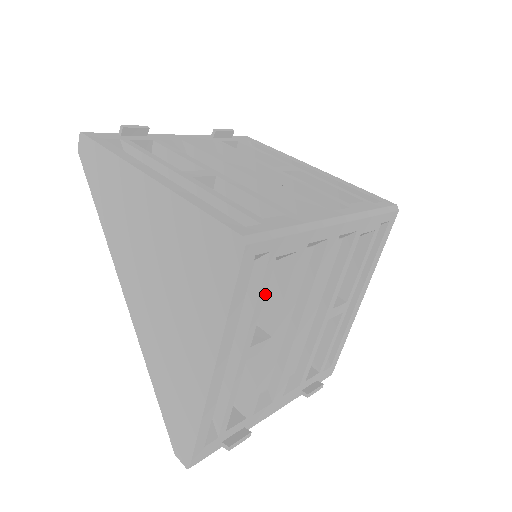
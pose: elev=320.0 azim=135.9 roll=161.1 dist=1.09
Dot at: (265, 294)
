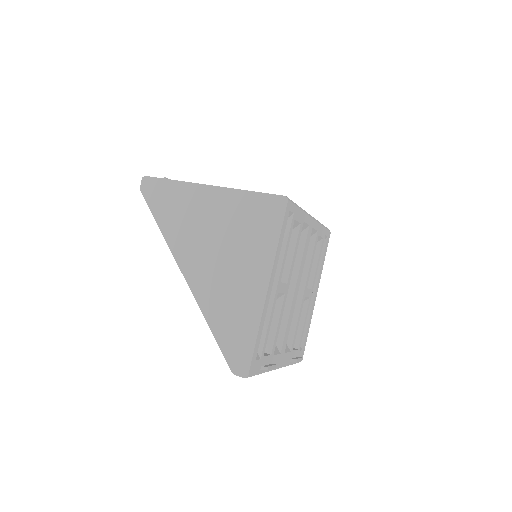
Dot at: occluded
